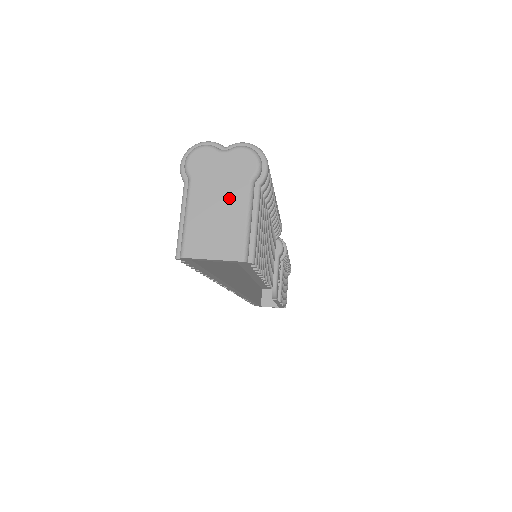
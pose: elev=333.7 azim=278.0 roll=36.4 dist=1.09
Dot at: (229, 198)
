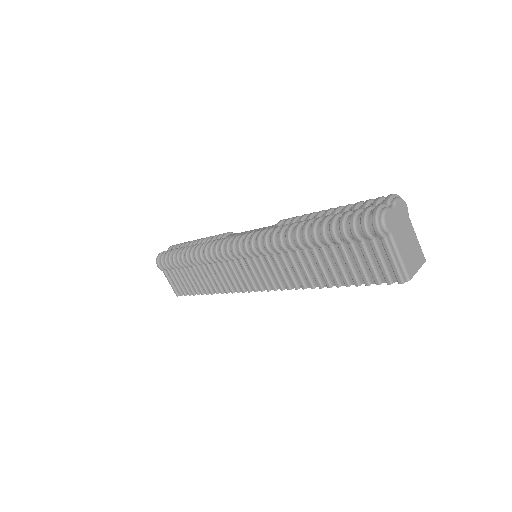
Dot at: (408, 232)
